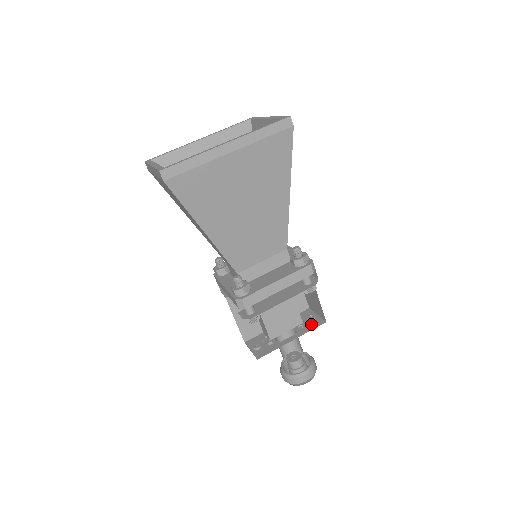
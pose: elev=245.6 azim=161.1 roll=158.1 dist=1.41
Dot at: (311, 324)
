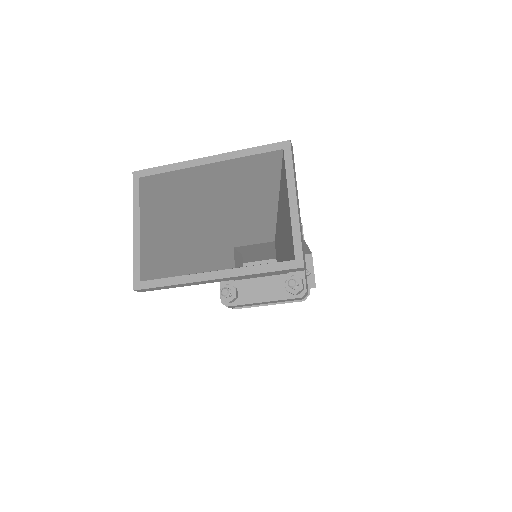
Dot at: occluded
